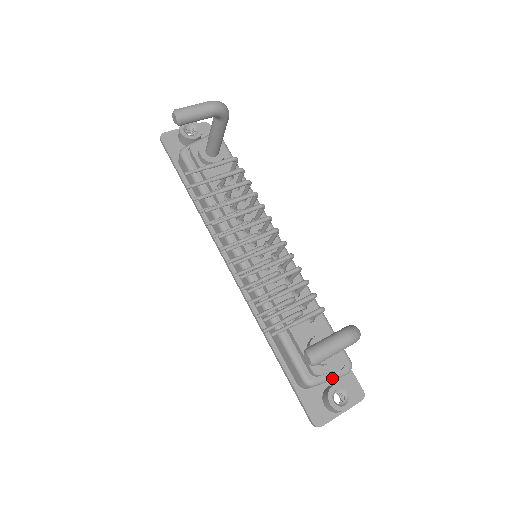
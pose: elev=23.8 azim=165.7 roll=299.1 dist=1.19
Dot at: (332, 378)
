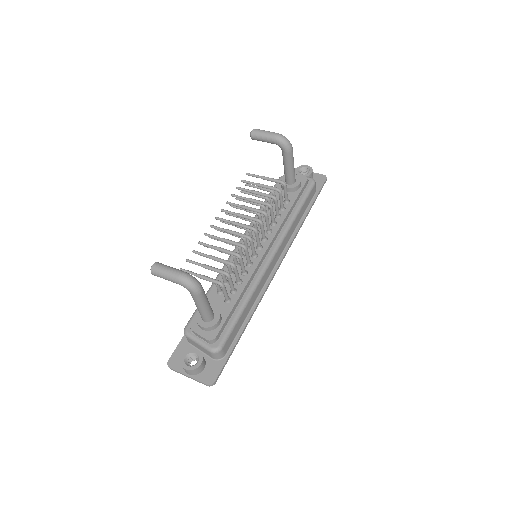
Dot at: (199, 343)
